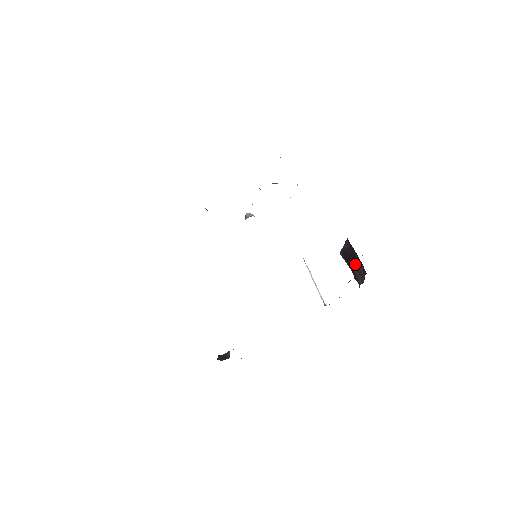
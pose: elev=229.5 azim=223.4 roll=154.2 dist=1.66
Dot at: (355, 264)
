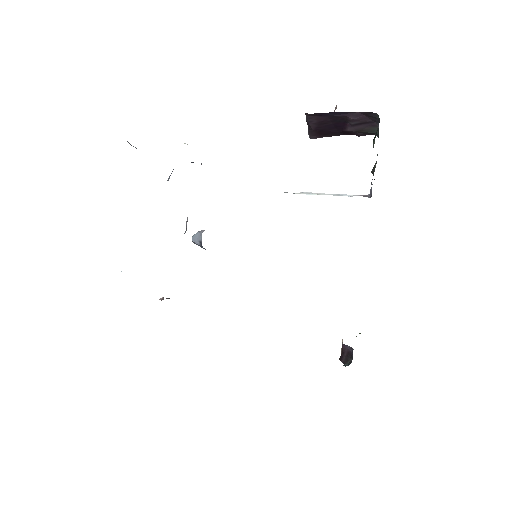
Dot at: (346, 124)
